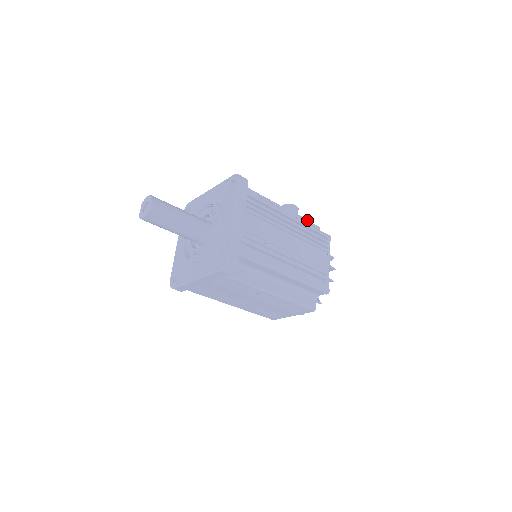
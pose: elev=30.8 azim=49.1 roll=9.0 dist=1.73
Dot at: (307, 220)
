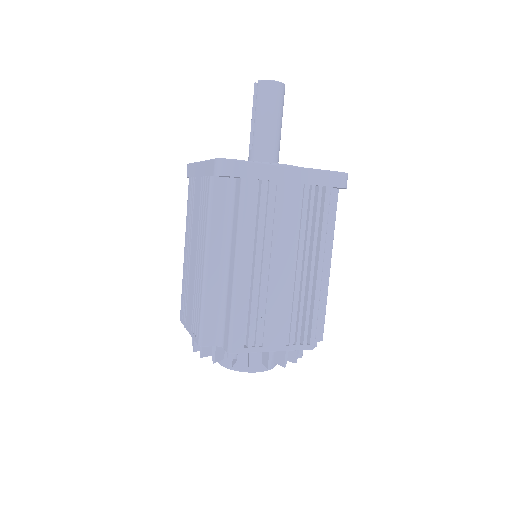
Dot at: occluded
